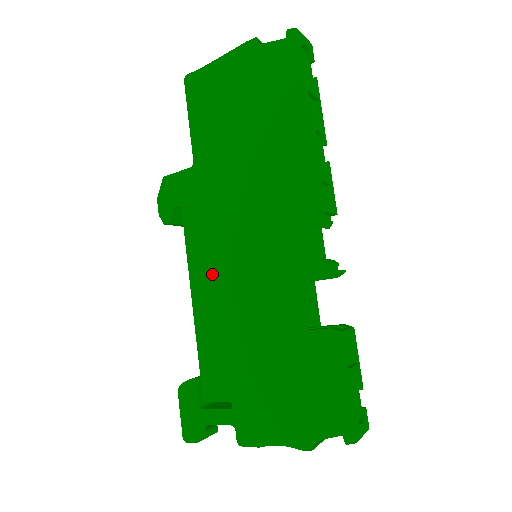
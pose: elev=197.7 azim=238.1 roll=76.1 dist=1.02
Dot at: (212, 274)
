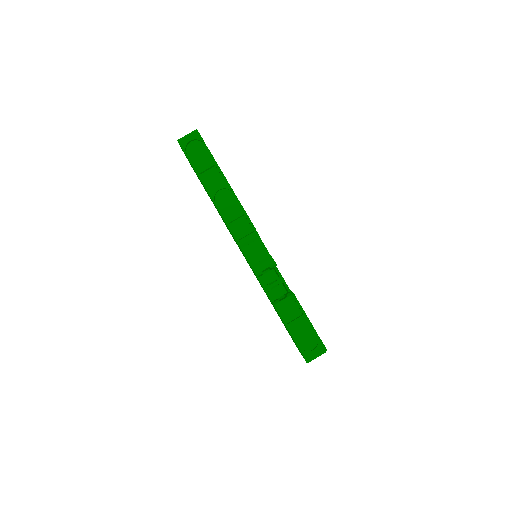
Dot at: occluded
